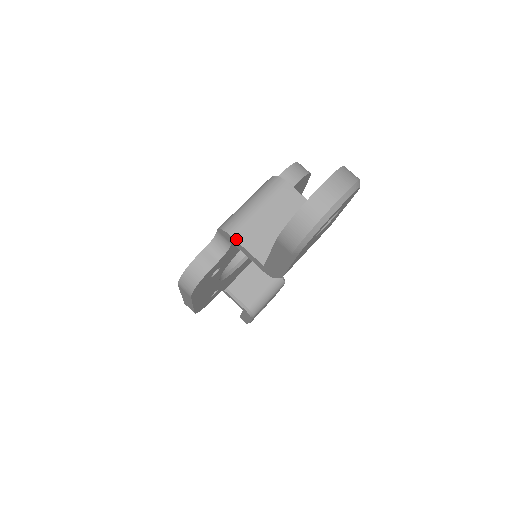
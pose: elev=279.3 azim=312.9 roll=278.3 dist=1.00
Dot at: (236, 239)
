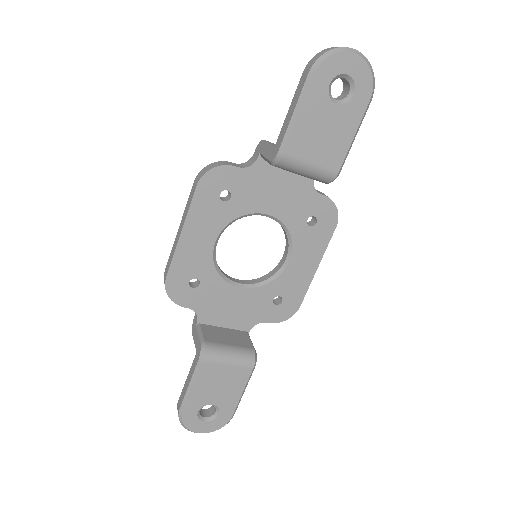
Dot at: (266, 141)
